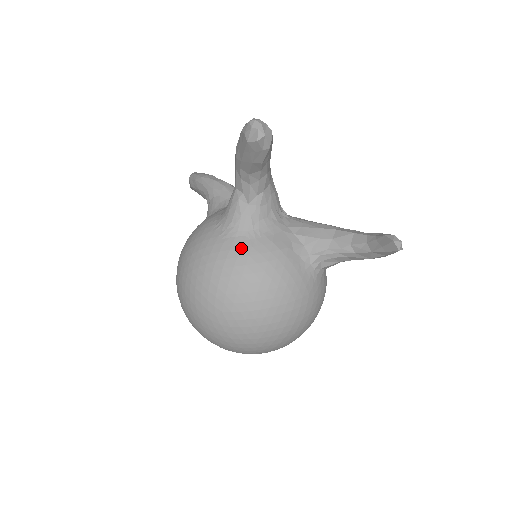
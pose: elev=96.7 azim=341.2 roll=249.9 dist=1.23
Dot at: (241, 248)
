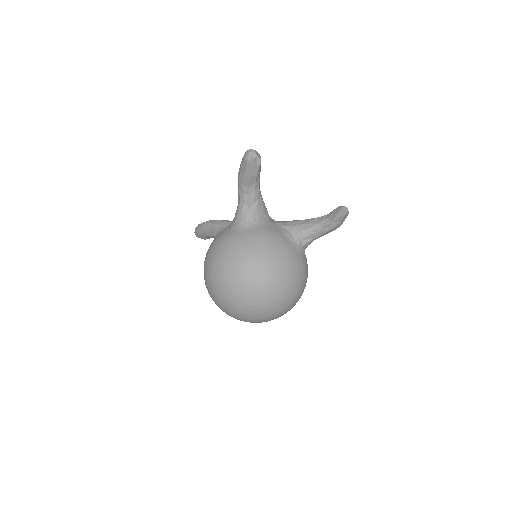
Dot at: (250, 234)
